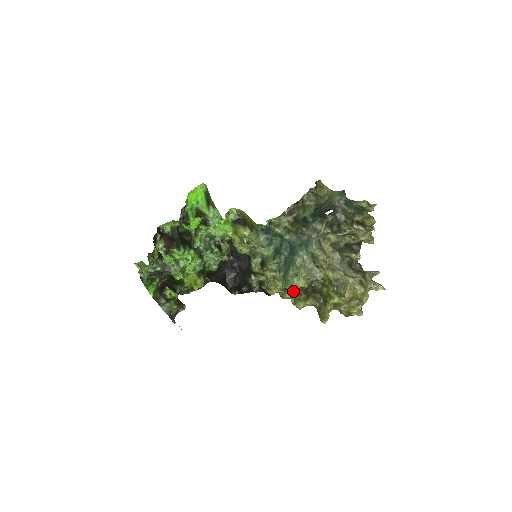
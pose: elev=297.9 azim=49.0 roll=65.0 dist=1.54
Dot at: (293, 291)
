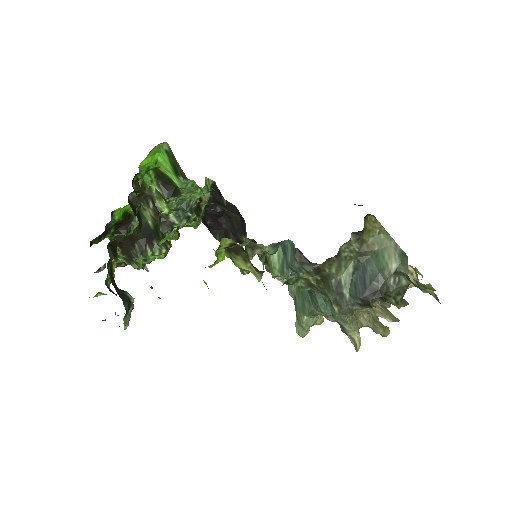
Dot at: occluded
